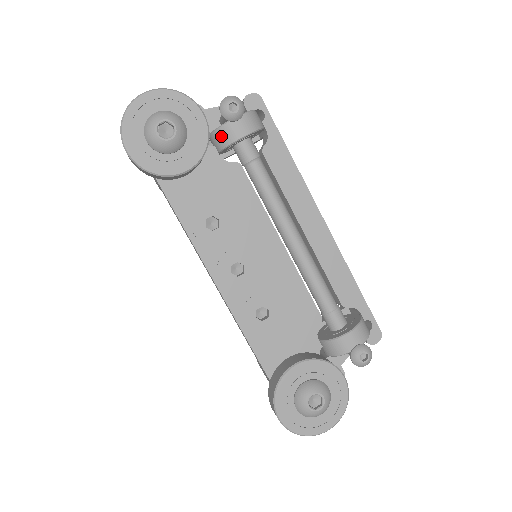
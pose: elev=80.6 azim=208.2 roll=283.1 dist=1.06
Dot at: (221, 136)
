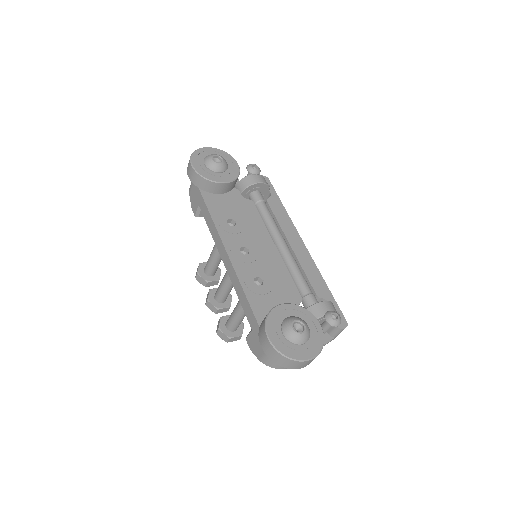
Dot at: (245, 182)
